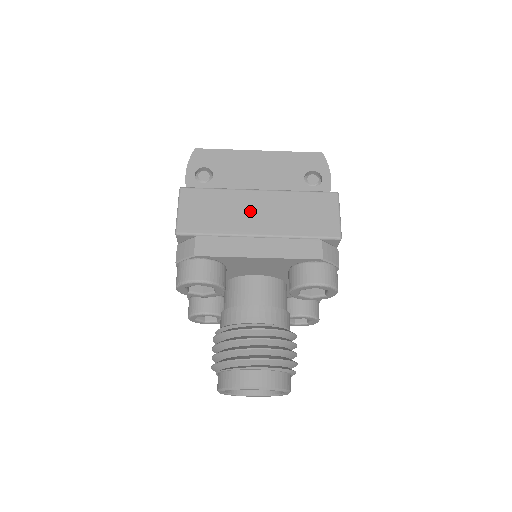
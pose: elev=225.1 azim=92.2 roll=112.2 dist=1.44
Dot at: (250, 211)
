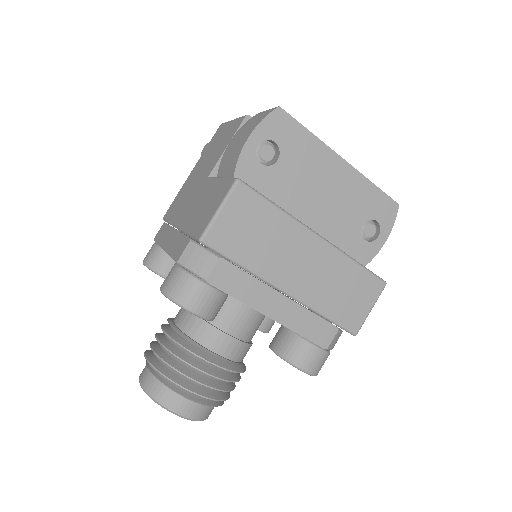
Dot at: (294, 258)
